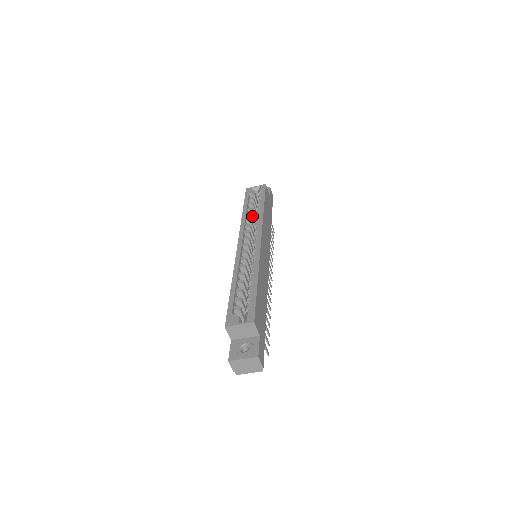
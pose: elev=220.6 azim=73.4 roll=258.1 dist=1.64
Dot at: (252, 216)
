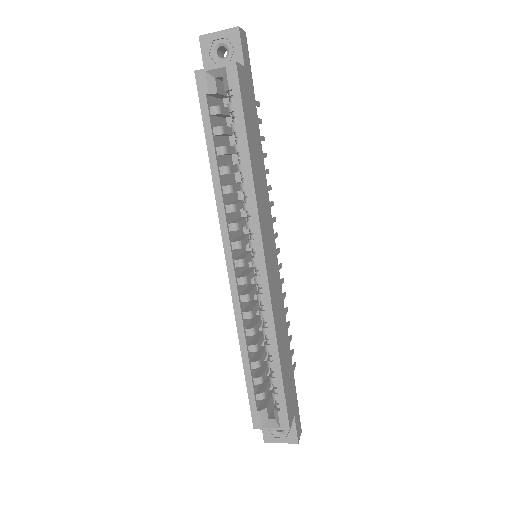
Dot at: (230, 170)
